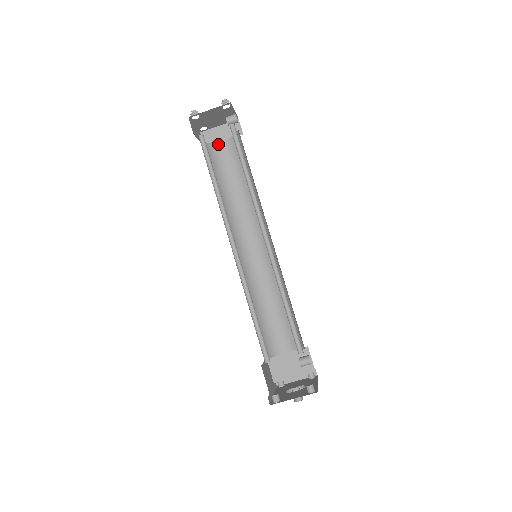
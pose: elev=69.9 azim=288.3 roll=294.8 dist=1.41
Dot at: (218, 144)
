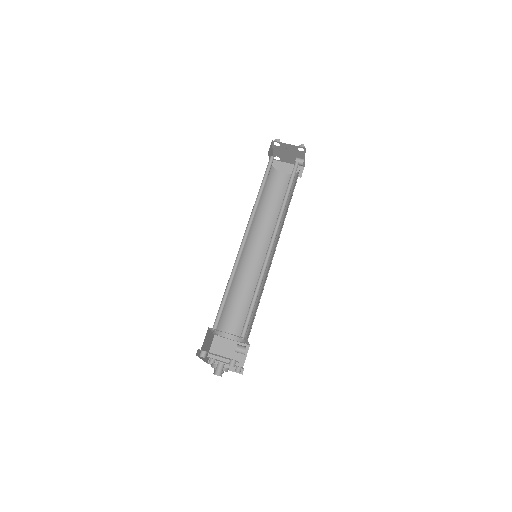
Dot at: (280, 173)
